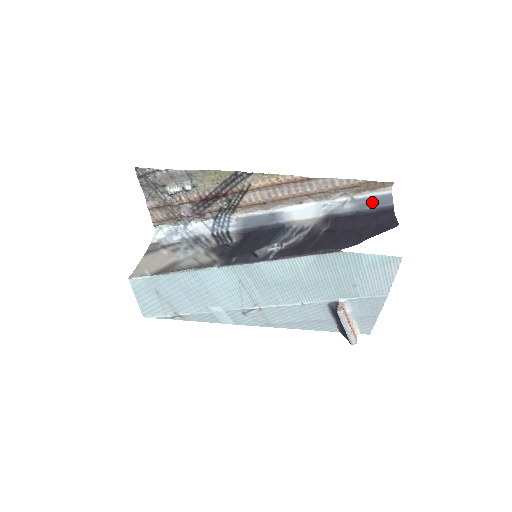
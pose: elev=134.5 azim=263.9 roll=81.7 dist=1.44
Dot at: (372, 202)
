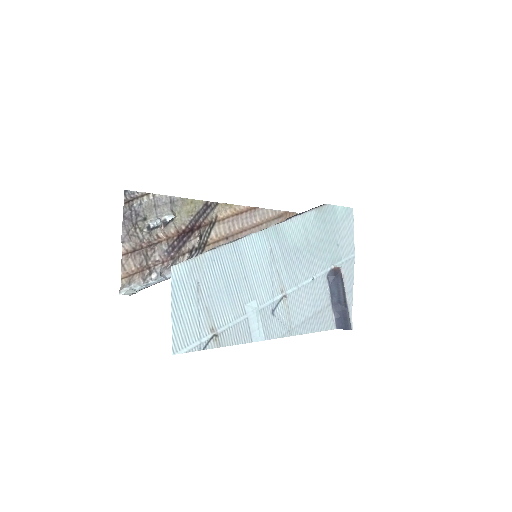
Dot at: occluded
